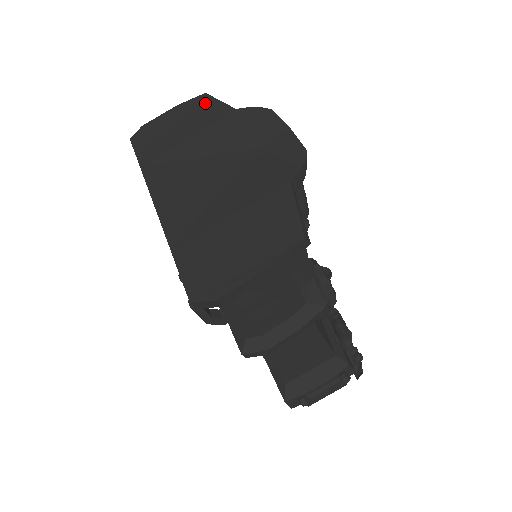
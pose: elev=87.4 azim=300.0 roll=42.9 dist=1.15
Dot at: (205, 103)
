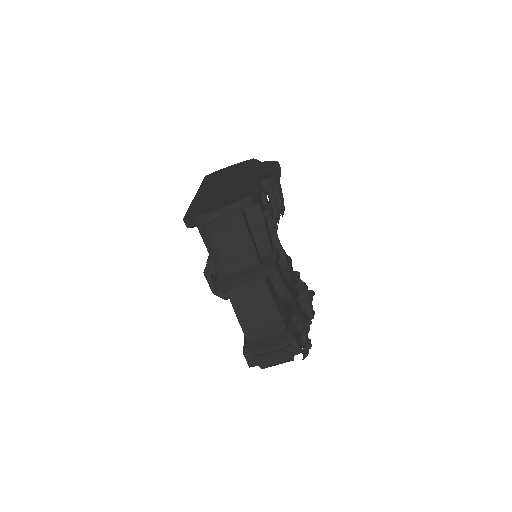
Dot at: (250, 161)
